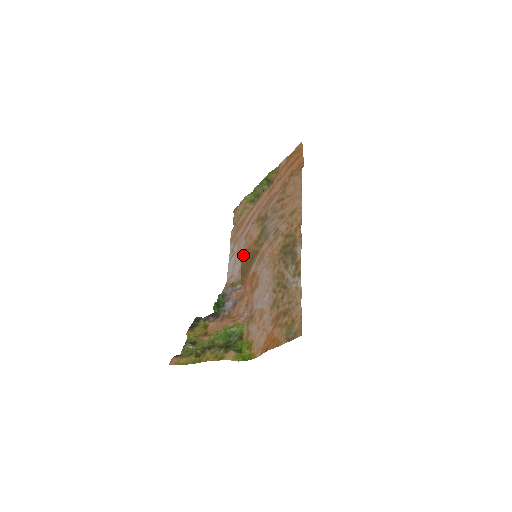
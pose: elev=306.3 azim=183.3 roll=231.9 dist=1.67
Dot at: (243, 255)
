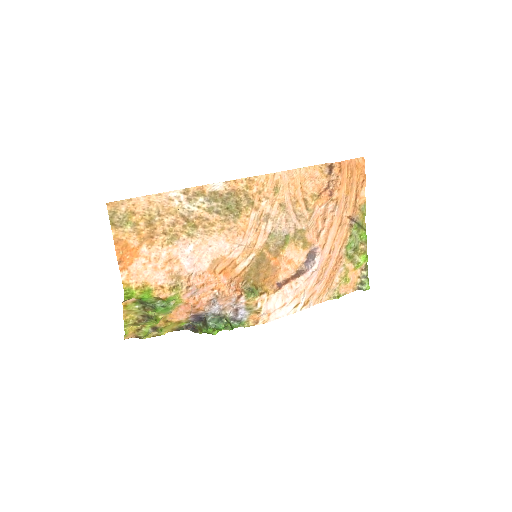
Dot at: (272, 277)
